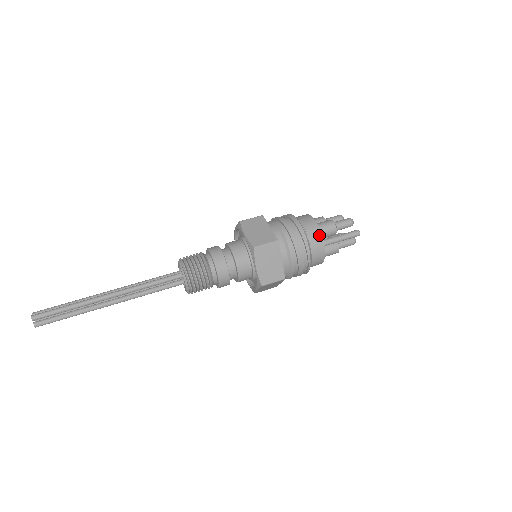
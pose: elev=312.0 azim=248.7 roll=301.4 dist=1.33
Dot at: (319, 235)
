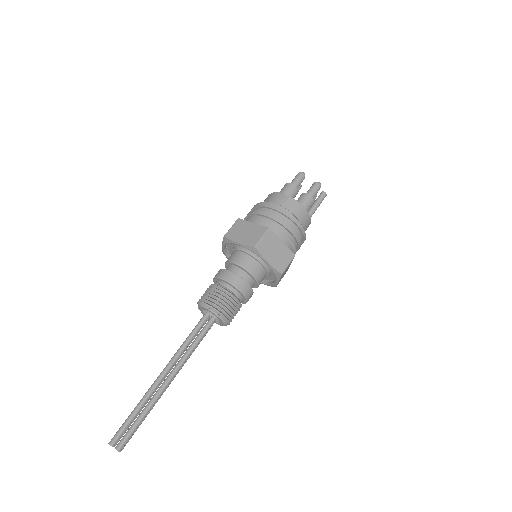
Dot at: (309, 221)
